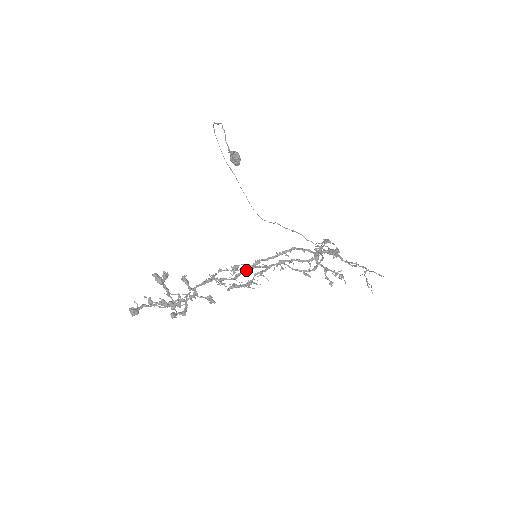
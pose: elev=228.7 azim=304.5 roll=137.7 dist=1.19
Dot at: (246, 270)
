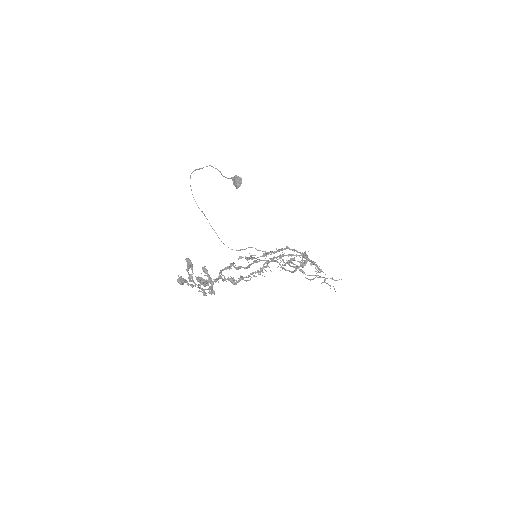
Dot at: (256, 261)
